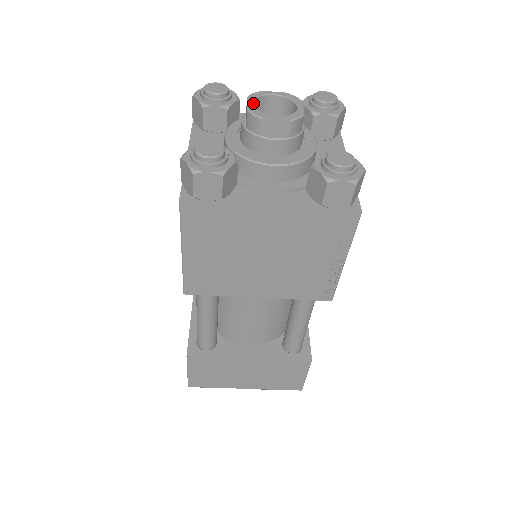
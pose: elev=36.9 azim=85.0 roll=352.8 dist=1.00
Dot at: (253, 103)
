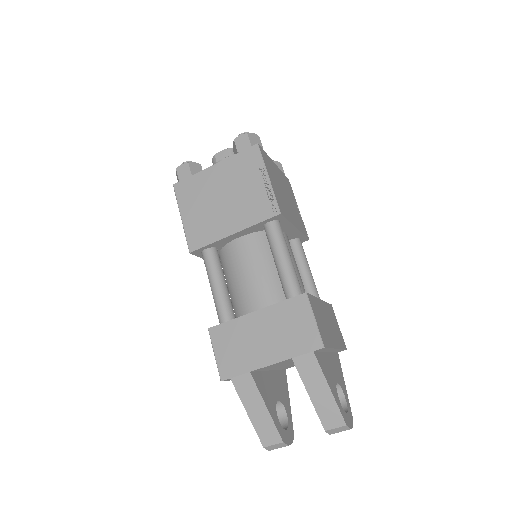
Dot at: occluded
